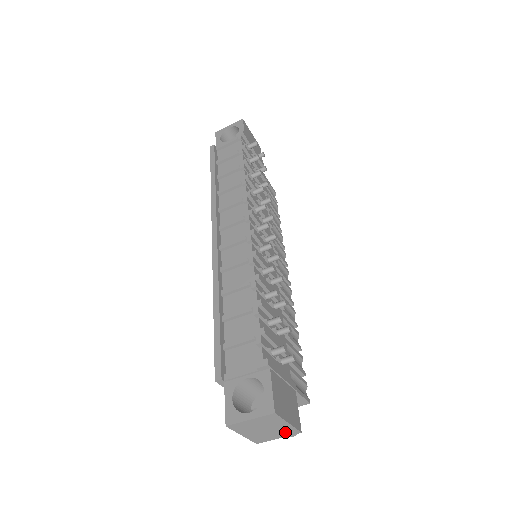
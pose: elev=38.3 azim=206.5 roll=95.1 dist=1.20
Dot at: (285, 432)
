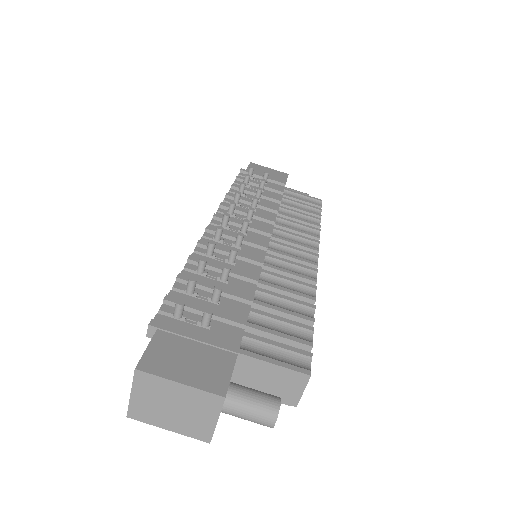
Dot at: (205, 404)
